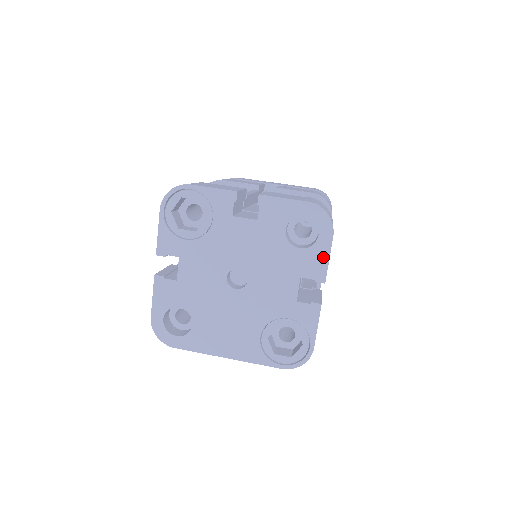
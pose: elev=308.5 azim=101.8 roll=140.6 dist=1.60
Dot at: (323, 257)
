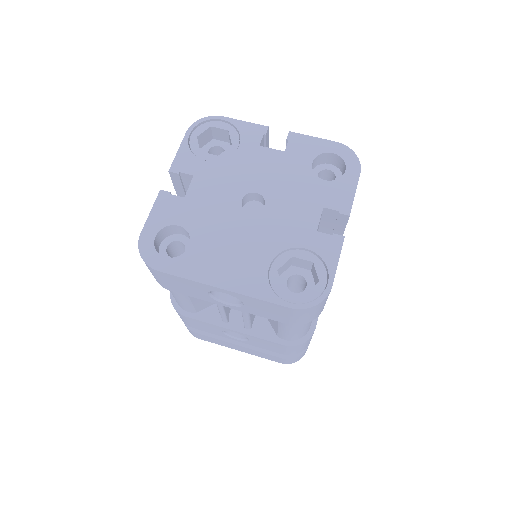
Dot at: (349, 190)
